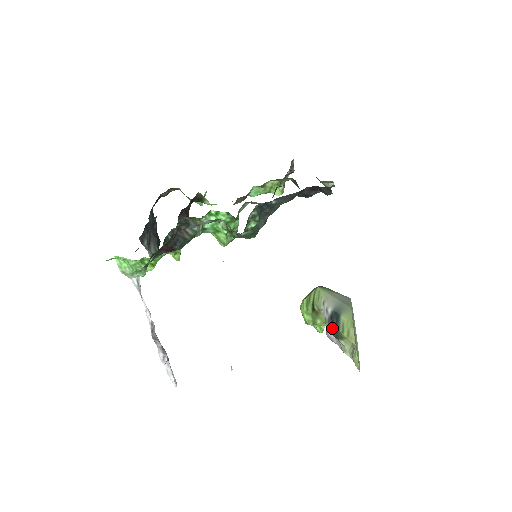
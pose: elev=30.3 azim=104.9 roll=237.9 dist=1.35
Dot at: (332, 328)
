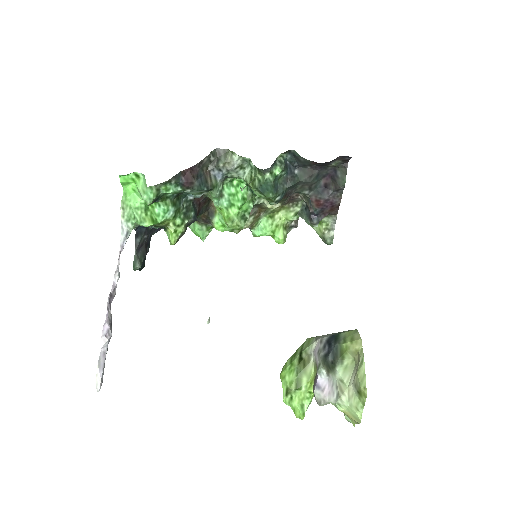
Dot at: (329, 349)
